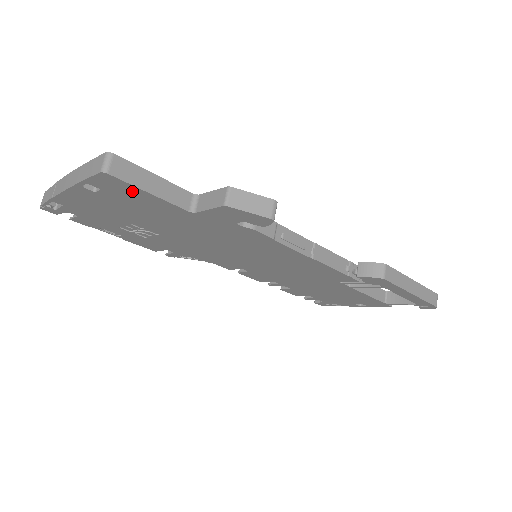
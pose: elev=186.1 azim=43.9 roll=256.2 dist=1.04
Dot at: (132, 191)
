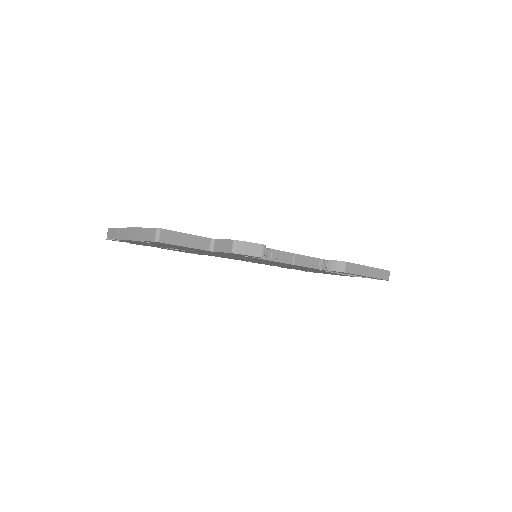
Dot at: (173, 245)
